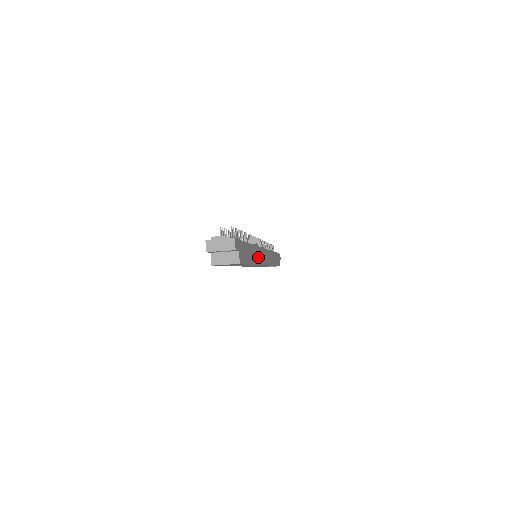
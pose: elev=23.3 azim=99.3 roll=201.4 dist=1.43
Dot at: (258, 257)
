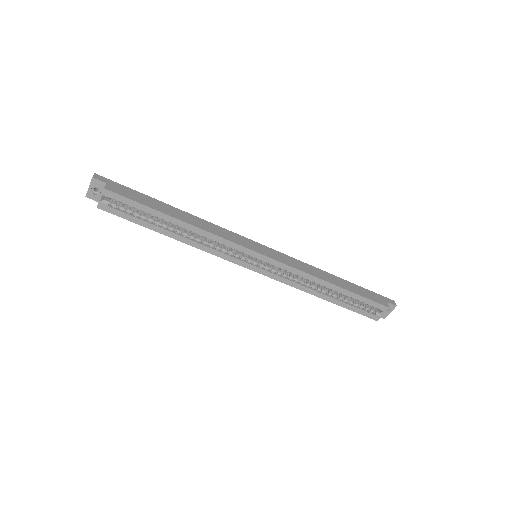
Dot at: (208, 228)
